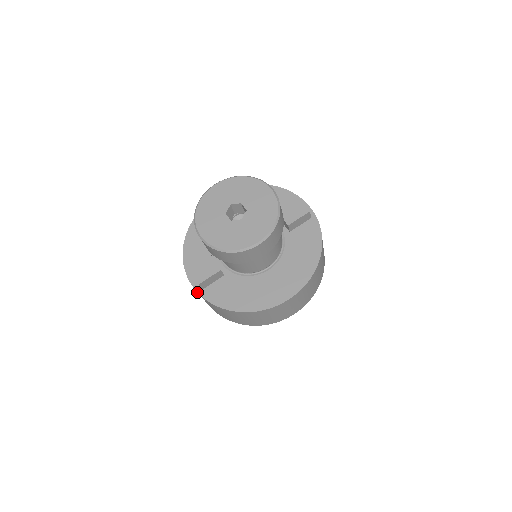
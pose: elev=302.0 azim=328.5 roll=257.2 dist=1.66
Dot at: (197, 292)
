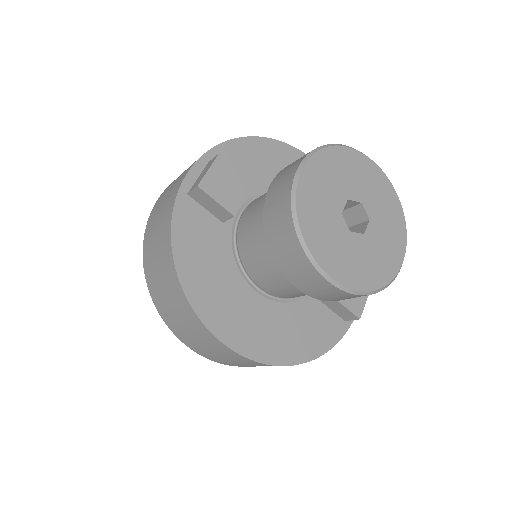
Dot at: (180, 186)
